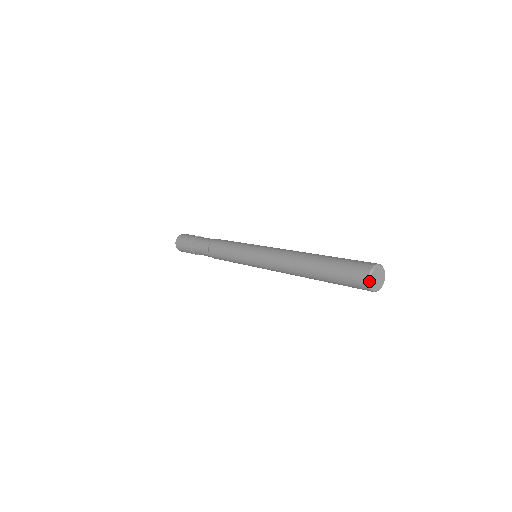
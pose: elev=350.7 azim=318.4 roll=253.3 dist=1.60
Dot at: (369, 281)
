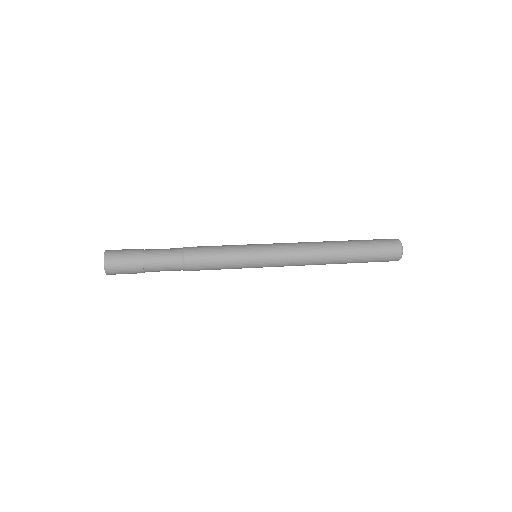
Dot at: (401, 243)
